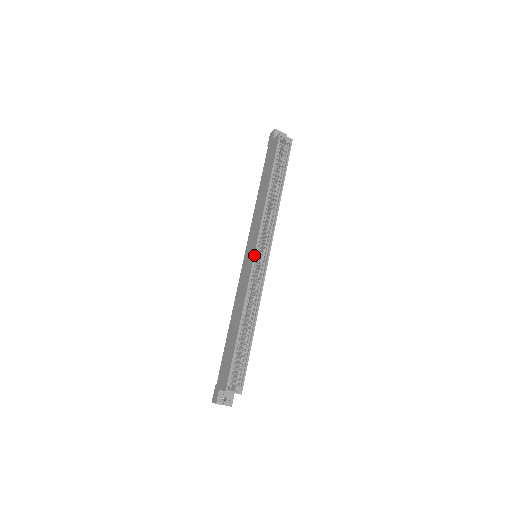
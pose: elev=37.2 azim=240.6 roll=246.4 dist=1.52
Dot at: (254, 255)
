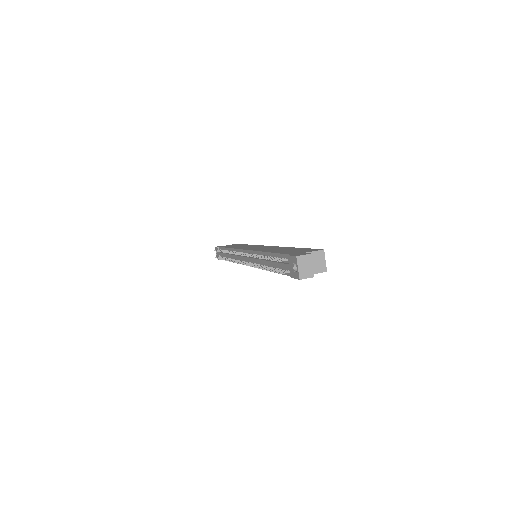
Dot at: occluded
